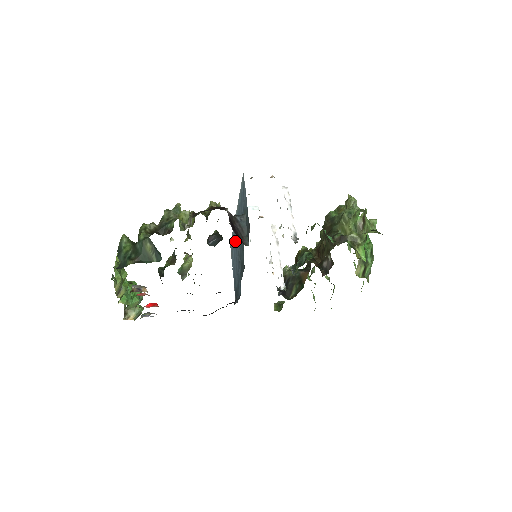
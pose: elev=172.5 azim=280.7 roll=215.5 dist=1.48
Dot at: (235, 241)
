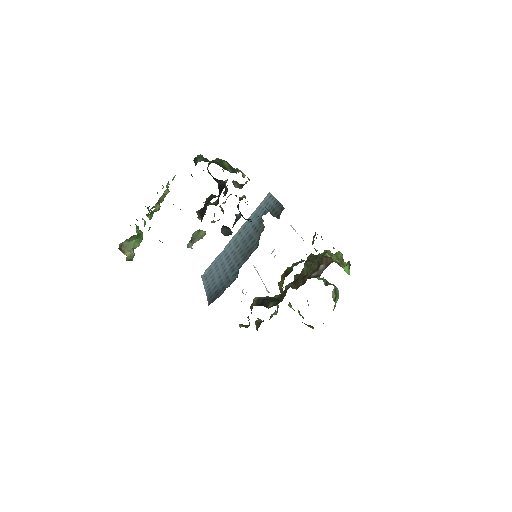
Dot at: (225, 256)
